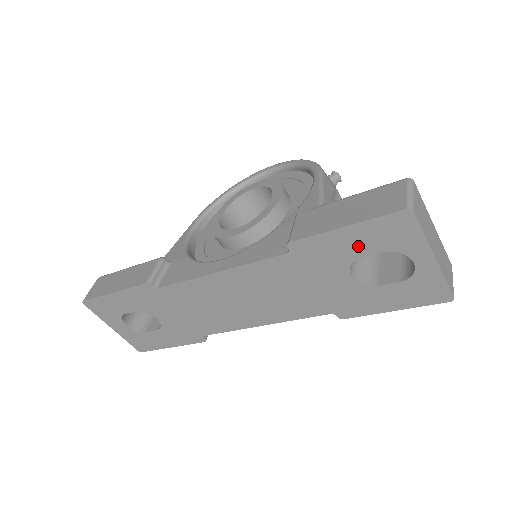
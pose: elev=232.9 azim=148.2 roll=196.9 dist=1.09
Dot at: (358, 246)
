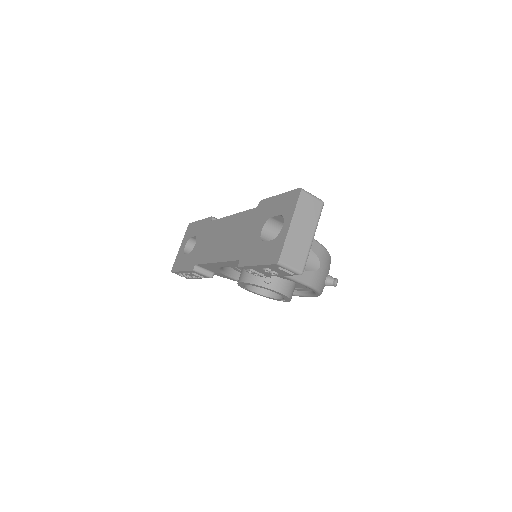
Dot at: (276, 209)
